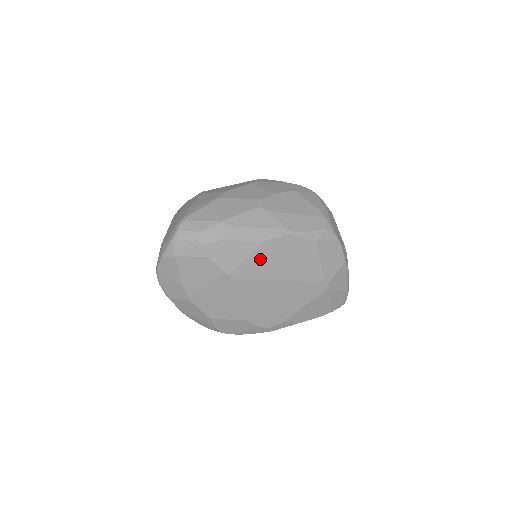
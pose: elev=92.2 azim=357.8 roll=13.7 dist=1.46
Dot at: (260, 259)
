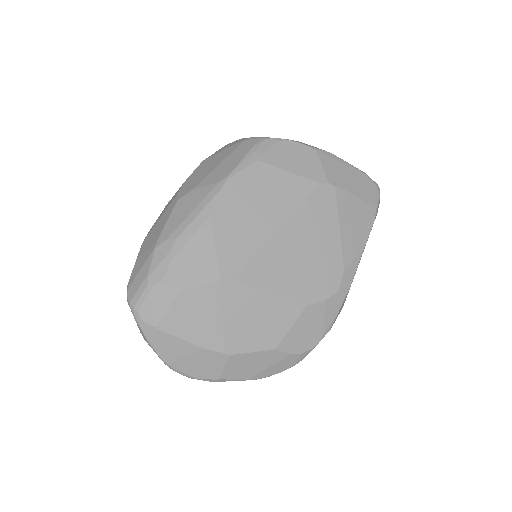
Dot at: (231, 233)
